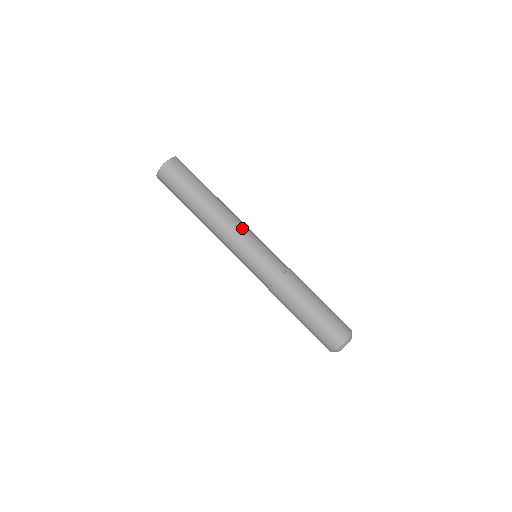
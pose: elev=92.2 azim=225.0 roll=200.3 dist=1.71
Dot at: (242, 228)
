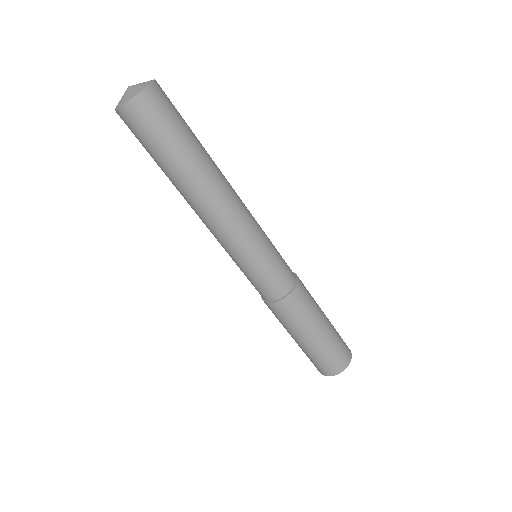
Dot at: (247, 223)
